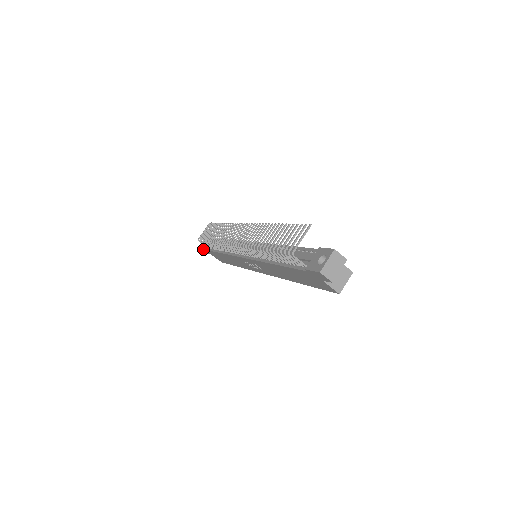
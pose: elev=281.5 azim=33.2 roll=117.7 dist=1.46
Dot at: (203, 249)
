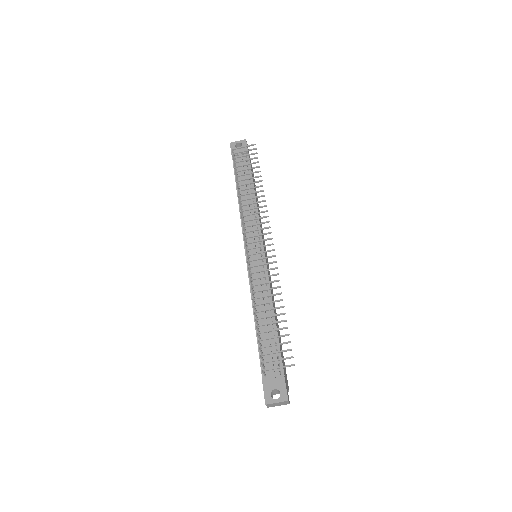
Dot at: (231, 150)
